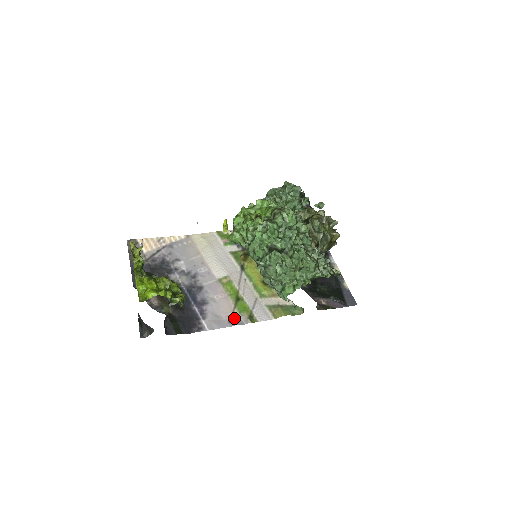
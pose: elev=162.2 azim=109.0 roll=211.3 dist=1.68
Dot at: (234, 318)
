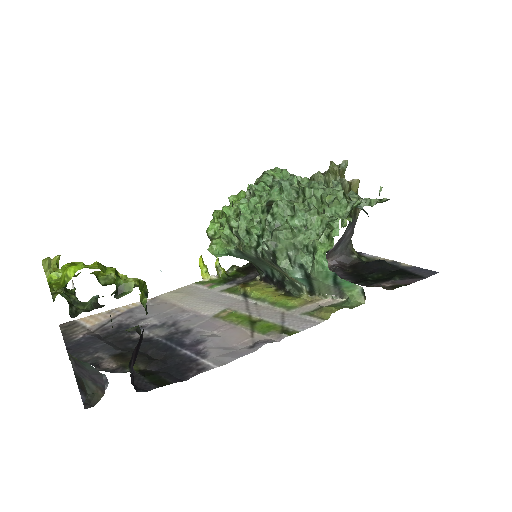
Dot at: (257, 341)
